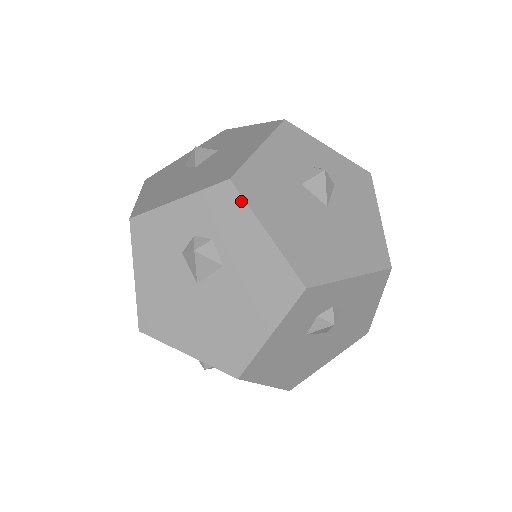
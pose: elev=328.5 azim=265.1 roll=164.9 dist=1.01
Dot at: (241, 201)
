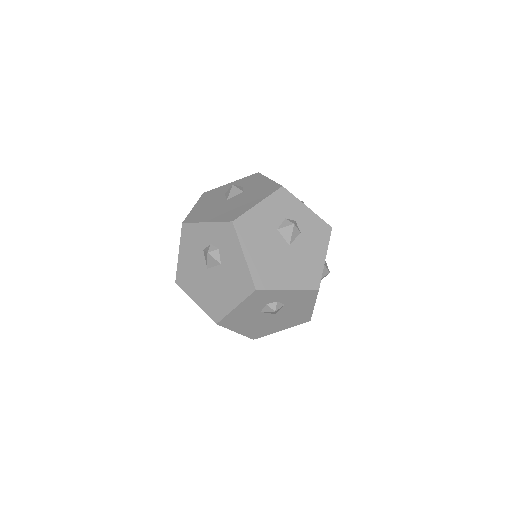
Dot at: (235, 235)
